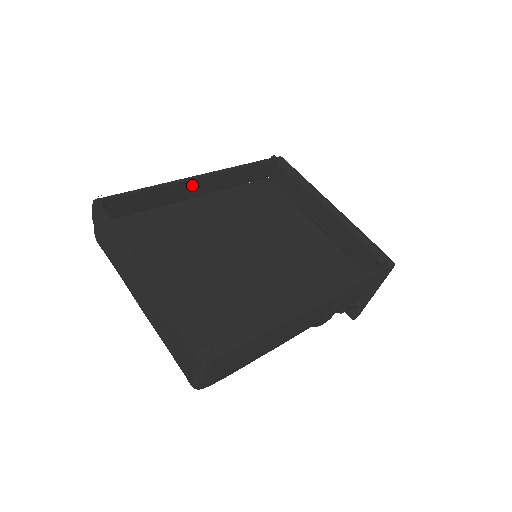
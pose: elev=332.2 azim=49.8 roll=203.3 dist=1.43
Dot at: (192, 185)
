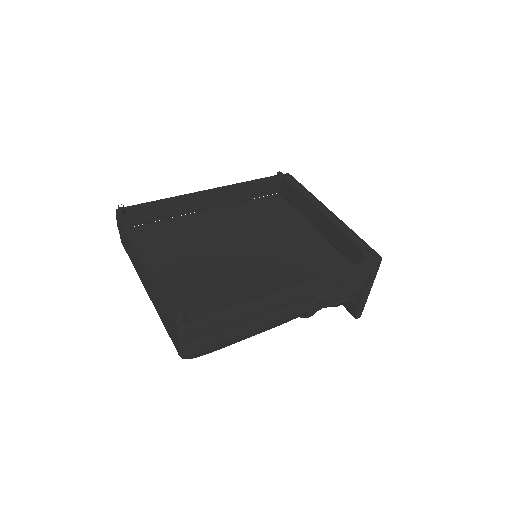
Dot at: (203, 198)
